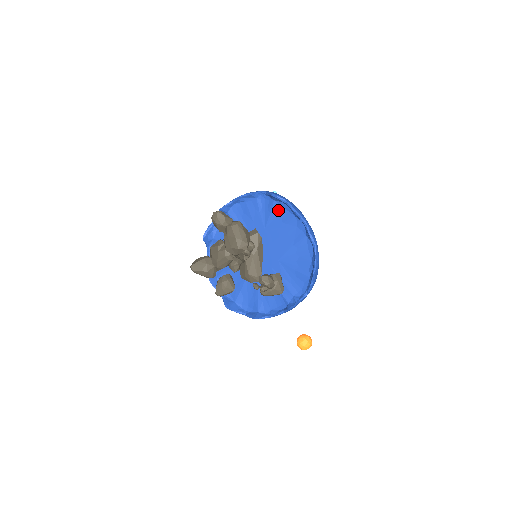
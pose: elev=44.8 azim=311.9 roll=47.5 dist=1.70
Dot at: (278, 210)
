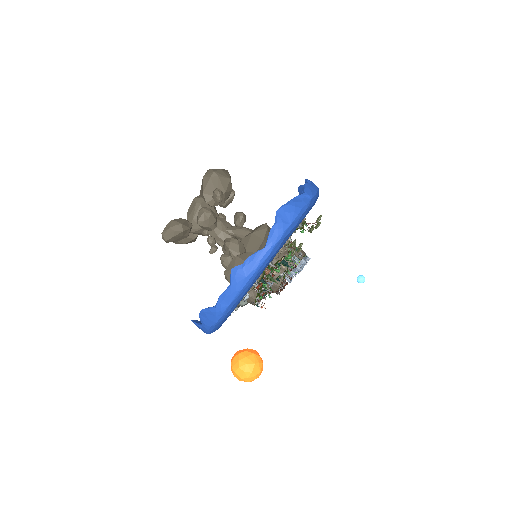
Dot at: occluded
